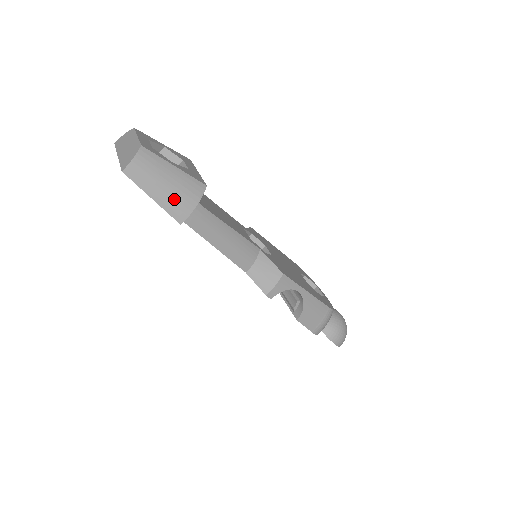
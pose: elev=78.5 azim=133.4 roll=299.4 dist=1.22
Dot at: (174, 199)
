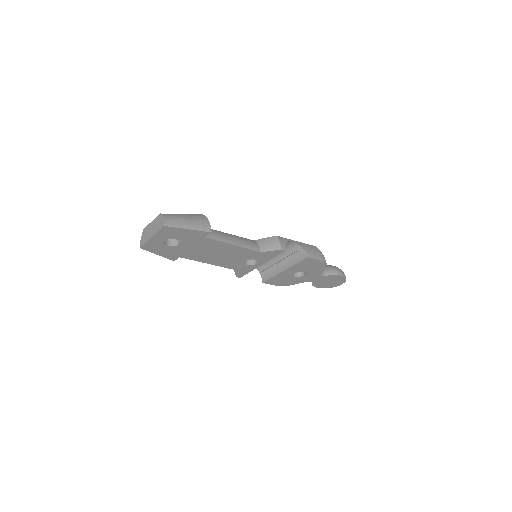
Dot at: (197, 223)
